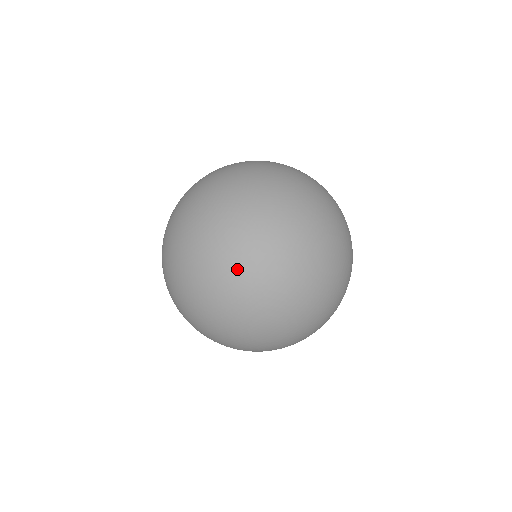
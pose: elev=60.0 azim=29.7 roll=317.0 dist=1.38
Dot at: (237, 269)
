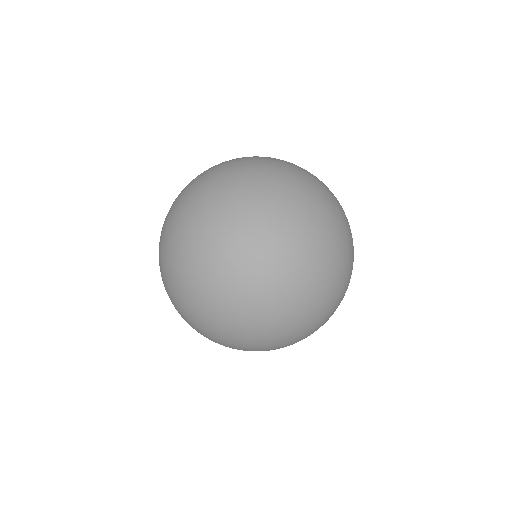
Dot at: (213, 200)
